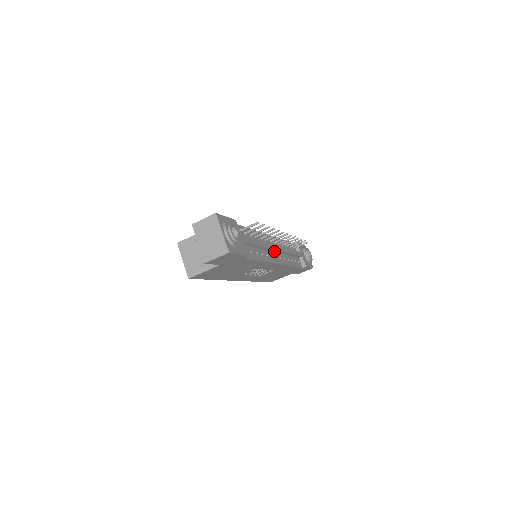
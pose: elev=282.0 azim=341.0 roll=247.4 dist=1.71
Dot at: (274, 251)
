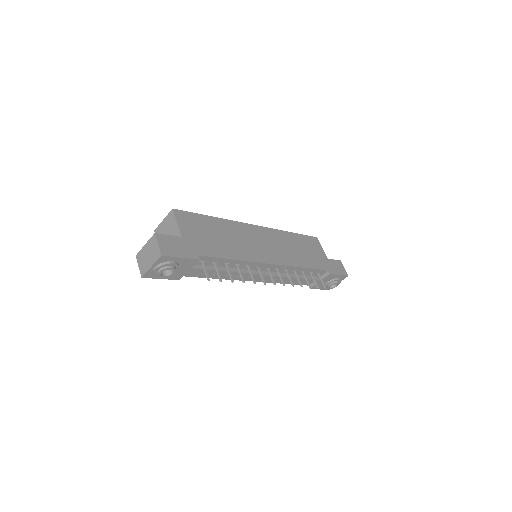
Dot at: occluded
